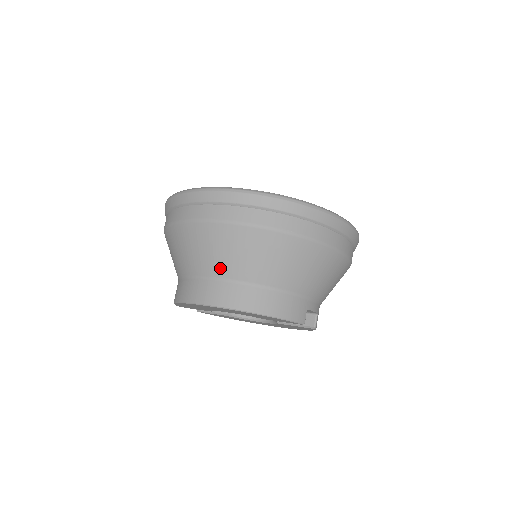
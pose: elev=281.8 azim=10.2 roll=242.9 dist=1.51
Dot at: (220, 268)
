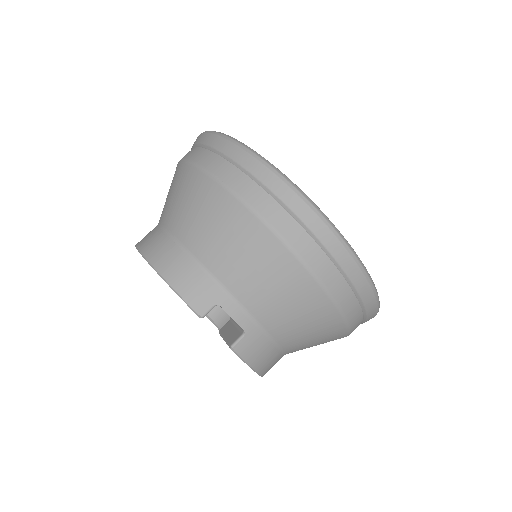
Dot at: (164, 212)
